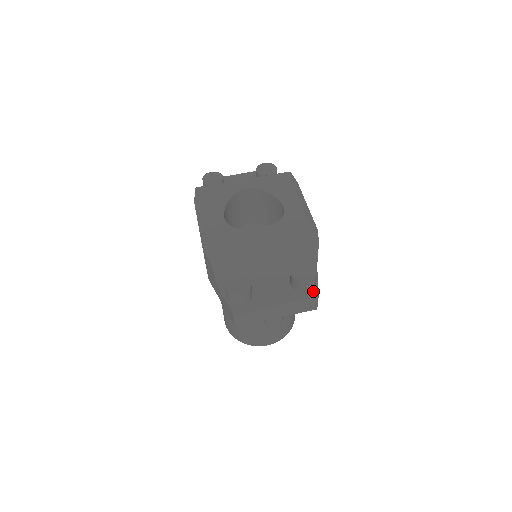
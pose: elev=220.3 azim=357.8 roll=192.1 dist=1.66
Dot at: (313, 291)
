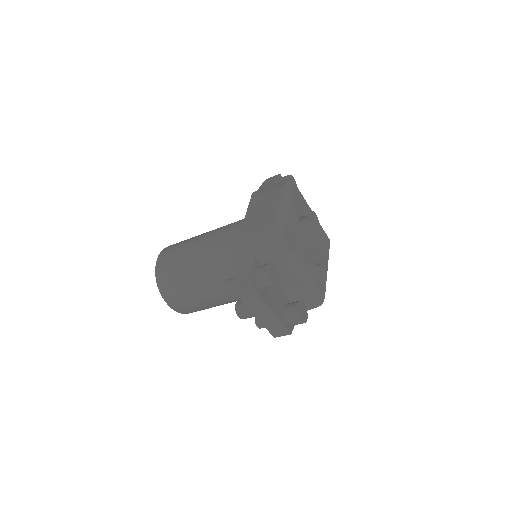
Dot at: (291, 327)
